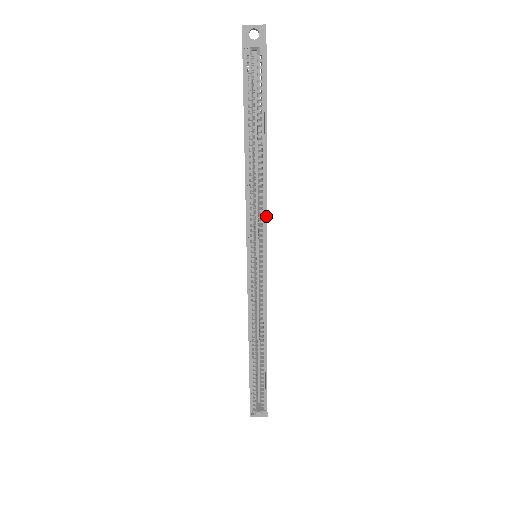
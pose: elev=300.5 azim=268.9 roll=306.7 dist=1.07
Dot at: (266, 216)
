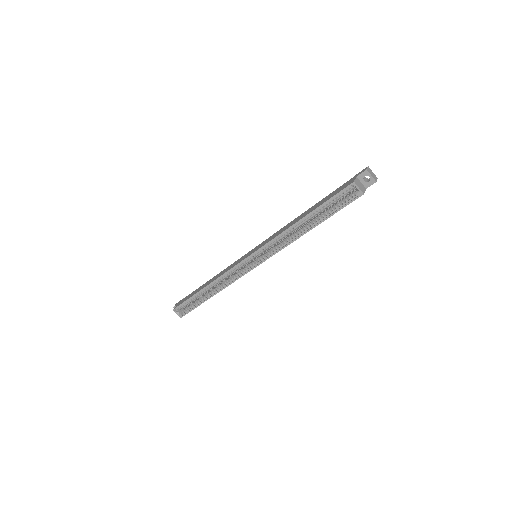
Dot at: occluded
